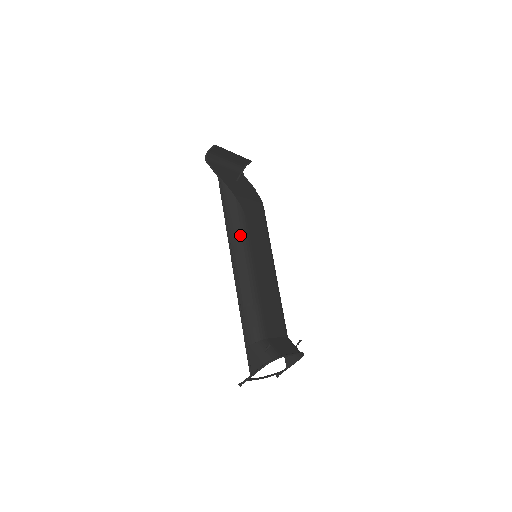
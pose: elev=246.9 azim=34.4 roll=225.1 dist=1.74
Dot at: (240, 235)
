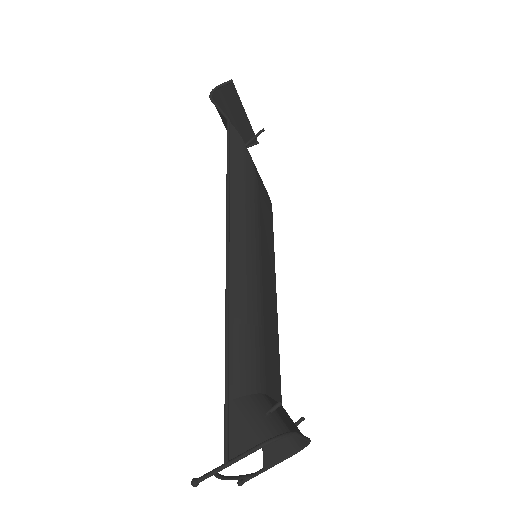
Dot at: (248, 207)
